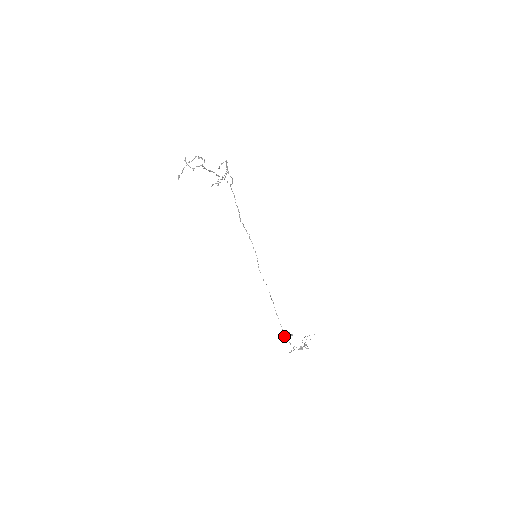
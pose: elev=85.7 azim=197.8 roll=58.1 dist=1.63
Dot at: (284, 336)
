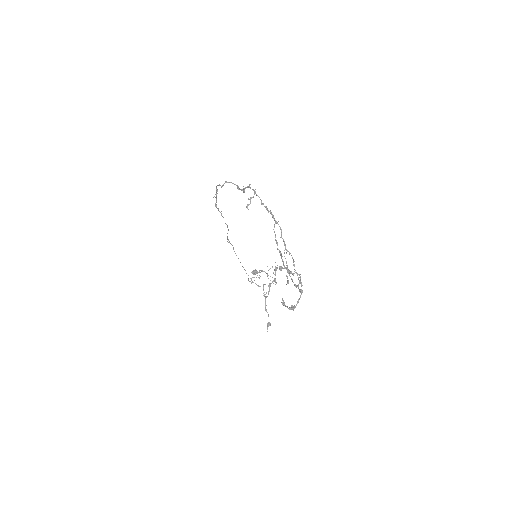
Dot at: (251, 282)
